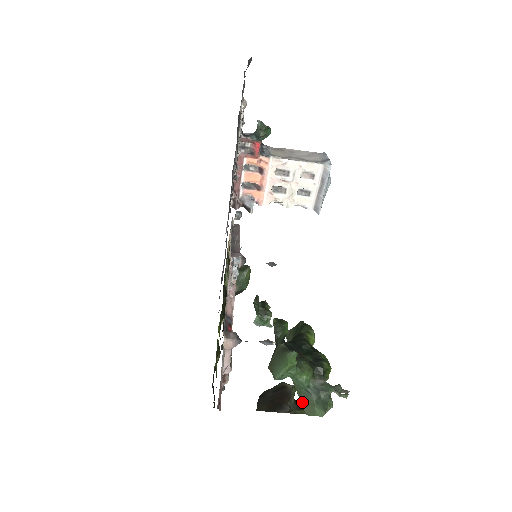
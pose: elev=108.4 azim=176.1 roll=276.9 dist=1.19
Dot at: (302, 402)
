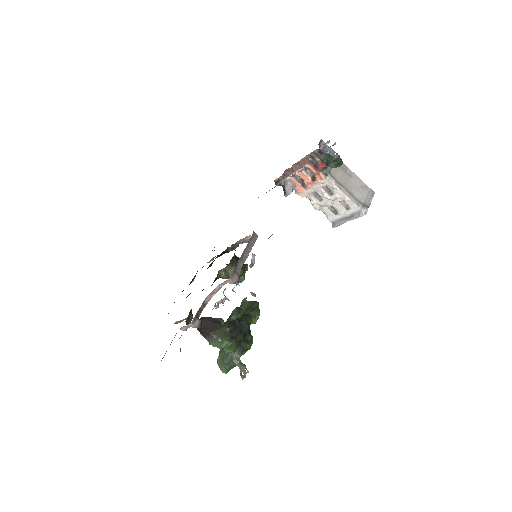
Dot at: (219, 355)
